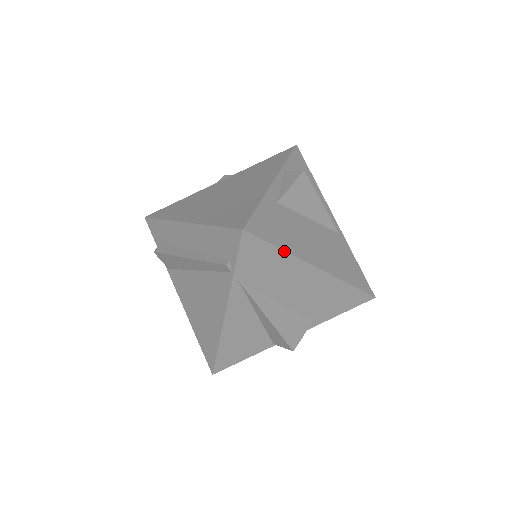
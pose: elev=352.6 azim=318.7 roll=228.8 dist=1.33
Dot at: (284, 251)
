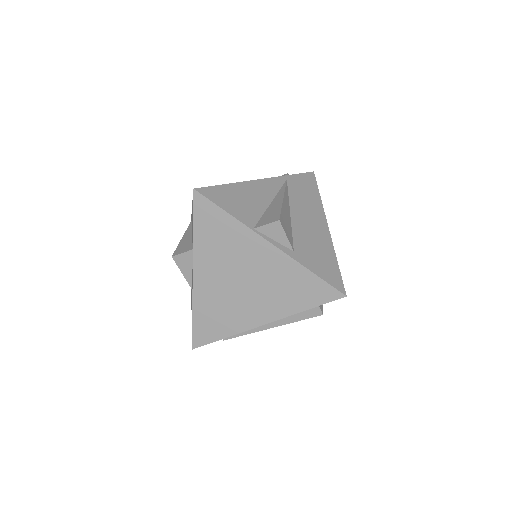
Dot at: (320, 198)
